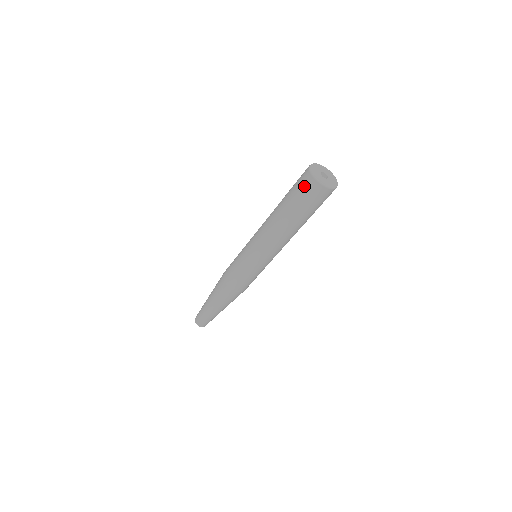
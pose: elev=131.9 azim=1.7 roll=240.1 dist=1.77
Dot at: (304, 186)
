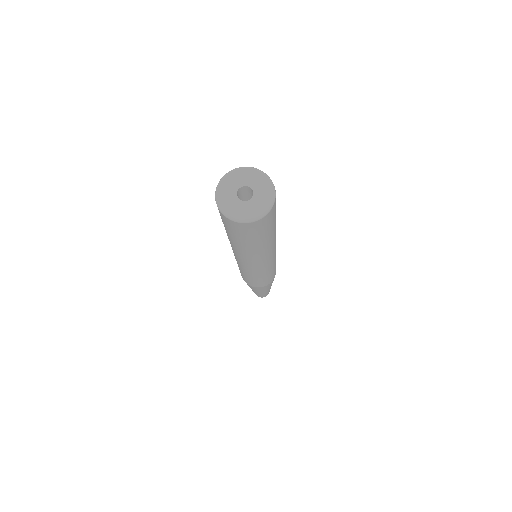
Dot at: (237, 230)
